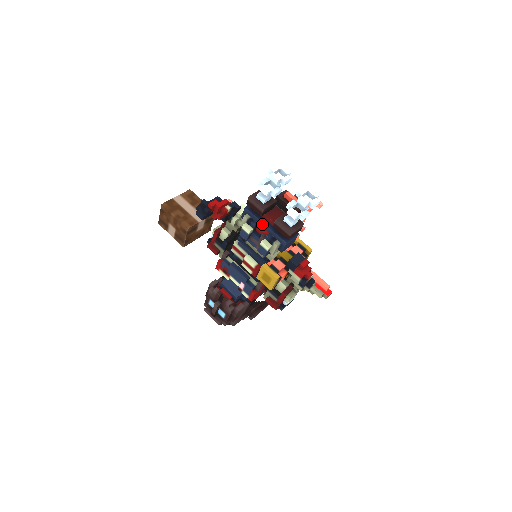
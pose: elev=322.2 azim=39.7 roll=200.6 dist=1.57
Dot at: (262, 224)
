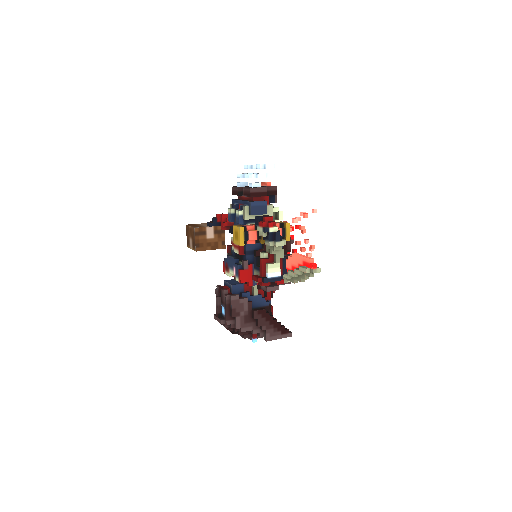
Dot at: (240, 202)
